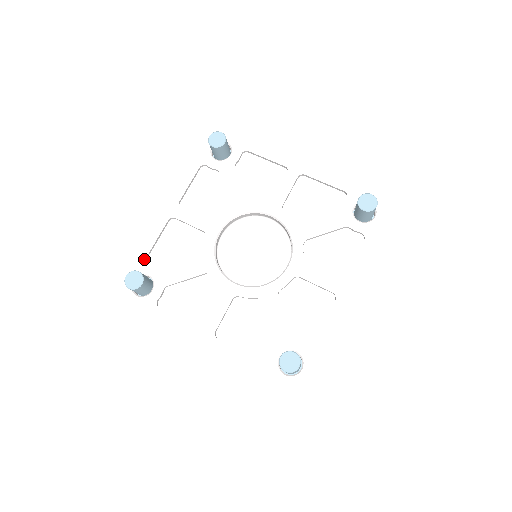
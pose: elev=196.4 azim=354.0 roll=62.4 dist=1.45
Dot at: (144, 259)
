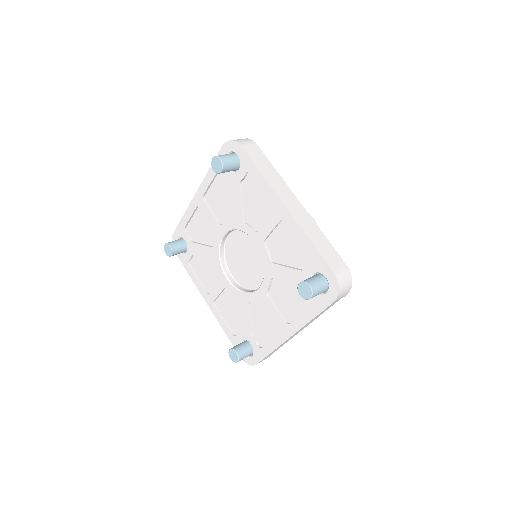
Dot at: (183, 228)
